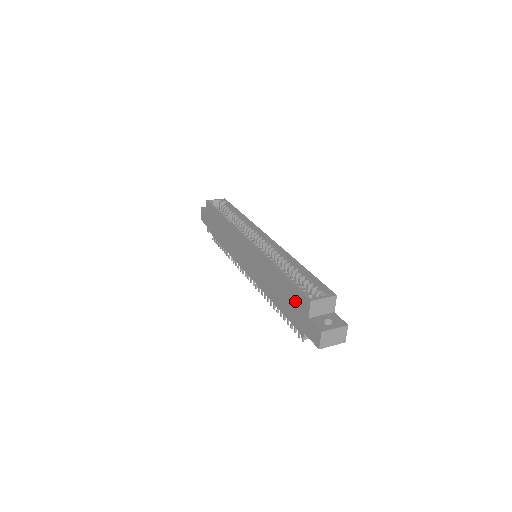
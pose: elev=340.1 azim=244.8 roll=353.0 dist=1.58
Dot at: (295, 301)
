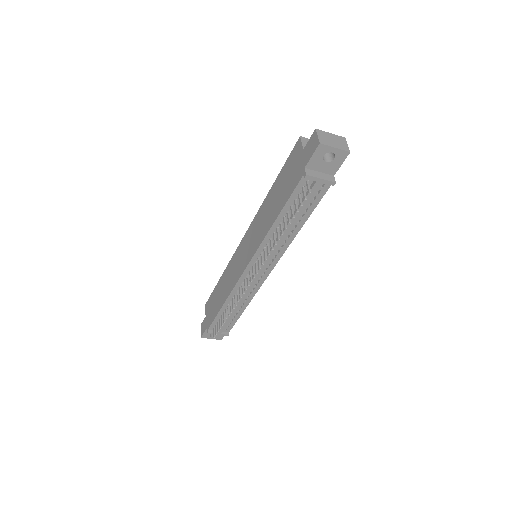
Dot at: (290, 168)
